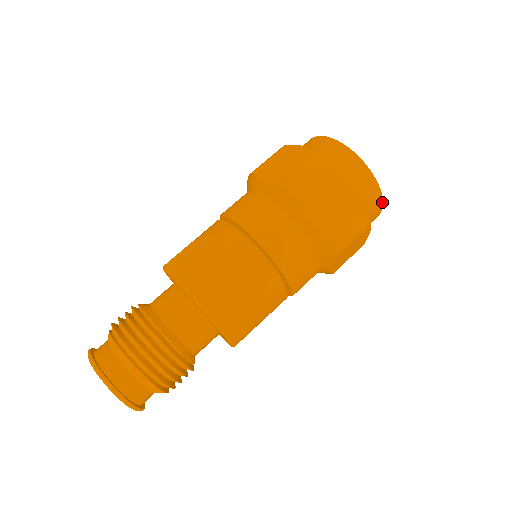
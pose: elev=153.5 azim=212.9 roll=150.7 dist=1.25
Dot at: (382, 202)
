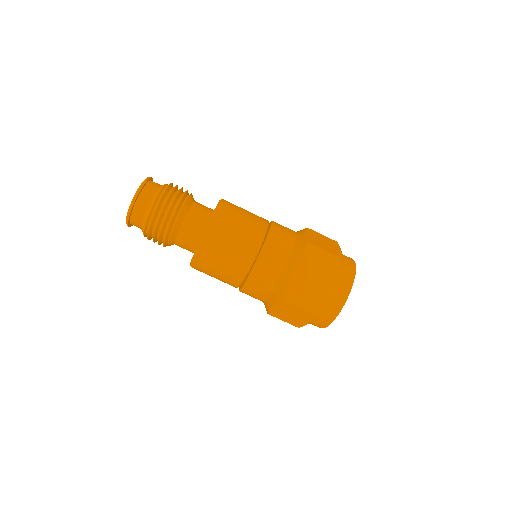
Dot at: occluded
